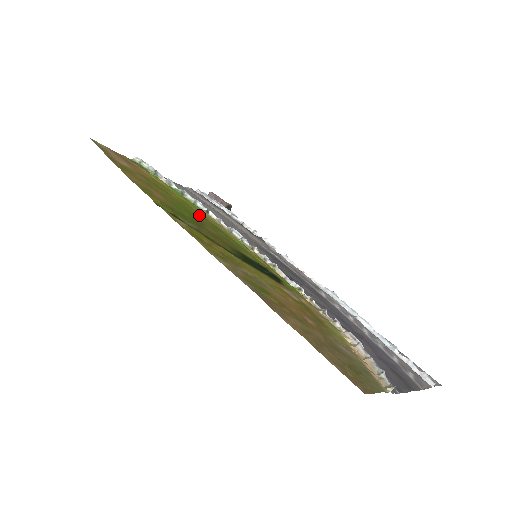
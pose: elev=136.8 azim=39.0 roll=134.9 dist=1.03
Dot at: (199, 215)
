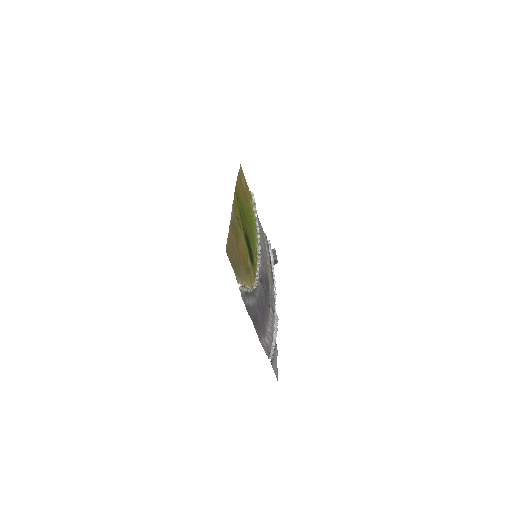
Dot at: (251, 225)
